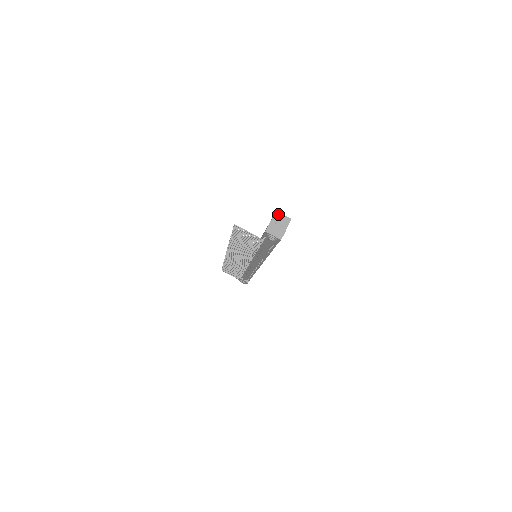
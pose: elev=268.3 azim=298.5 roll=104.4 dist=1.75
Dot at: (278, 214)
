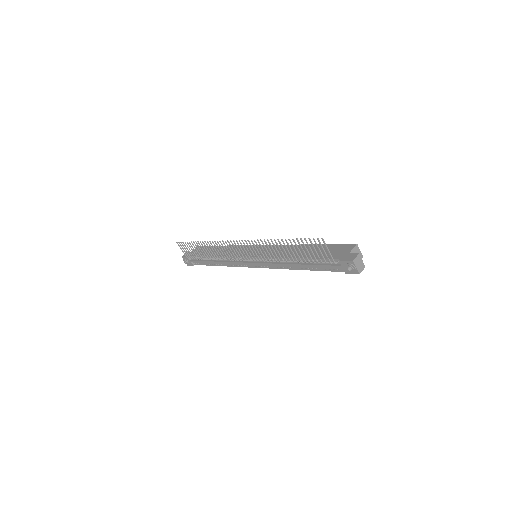
Dot at: (357, 247)
